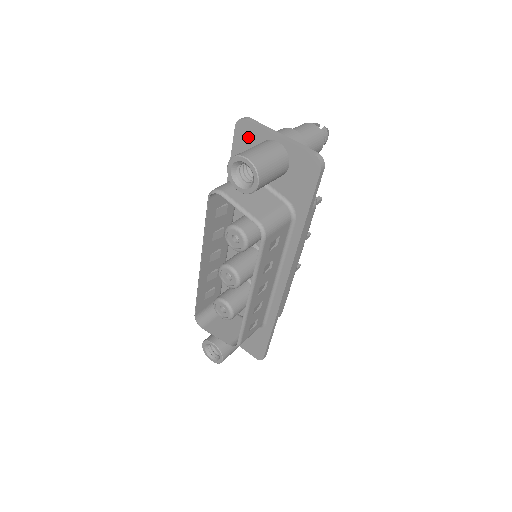
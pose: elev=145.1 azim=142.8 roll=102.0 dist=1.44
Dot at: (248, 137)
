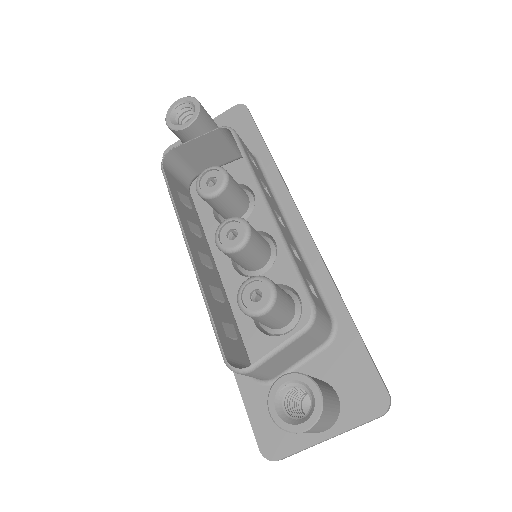
Dot at: occluded
